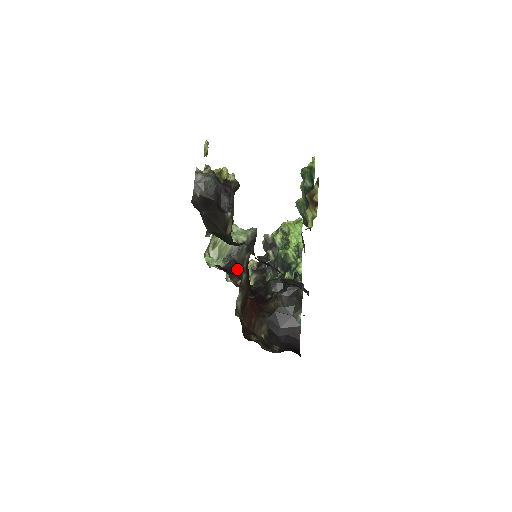
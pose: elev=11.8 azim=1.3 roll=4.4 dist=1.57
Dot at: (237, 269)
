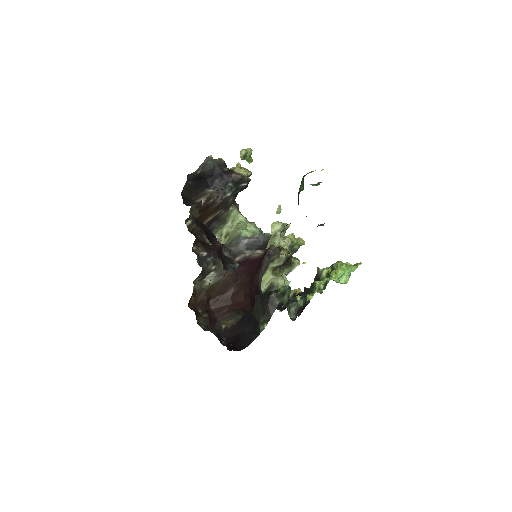
Dot at: occluded
